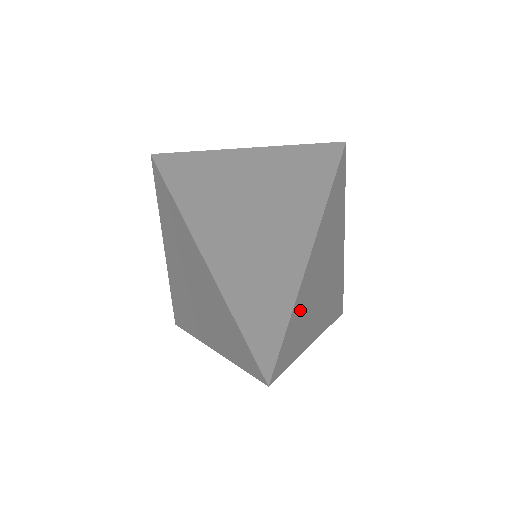
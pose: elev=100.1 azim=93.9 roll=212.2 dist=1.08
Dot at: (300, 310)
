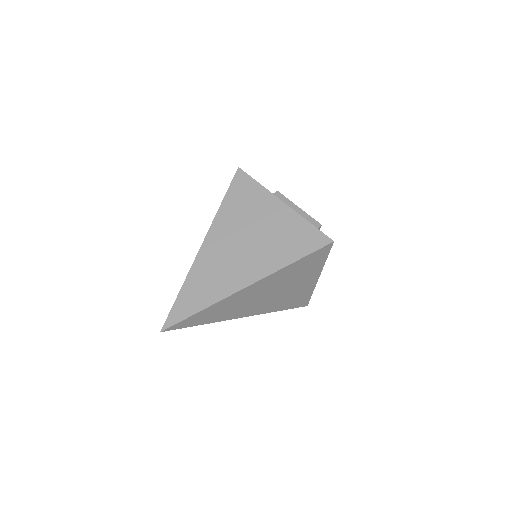
Dot at: (208, 312)
